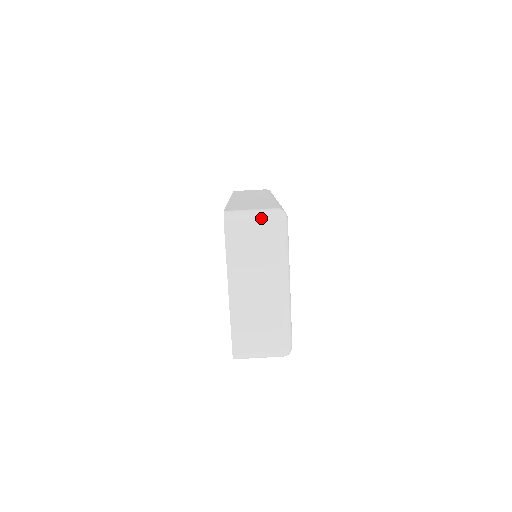
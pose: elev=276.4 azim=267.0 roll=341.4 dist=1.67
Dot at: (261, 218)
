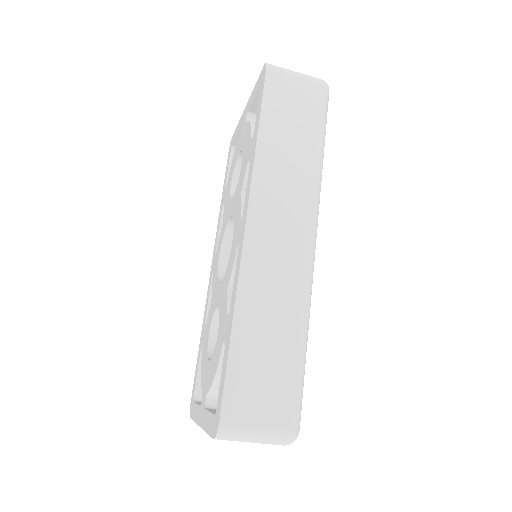
Dot at: (264, 443)
